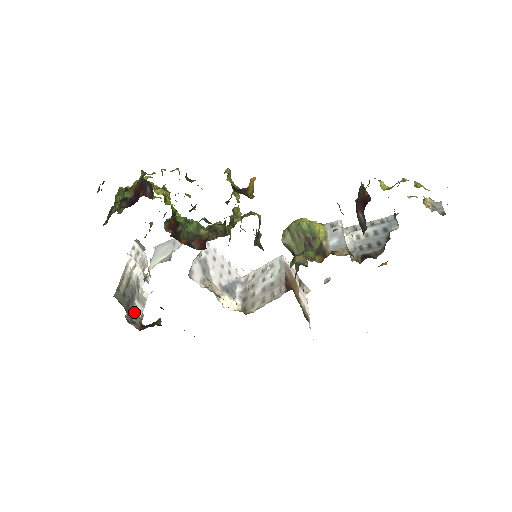
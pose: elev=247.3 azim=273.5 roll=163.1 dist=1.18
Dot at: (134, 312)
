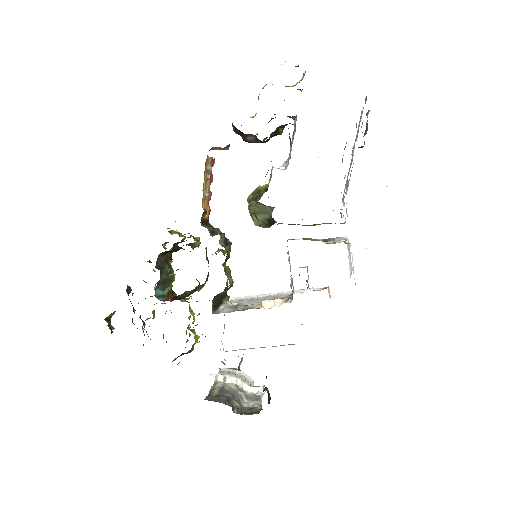
Dot at: (247, 407)
